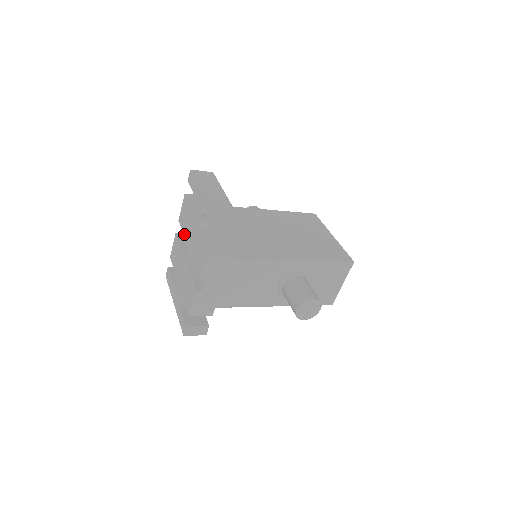
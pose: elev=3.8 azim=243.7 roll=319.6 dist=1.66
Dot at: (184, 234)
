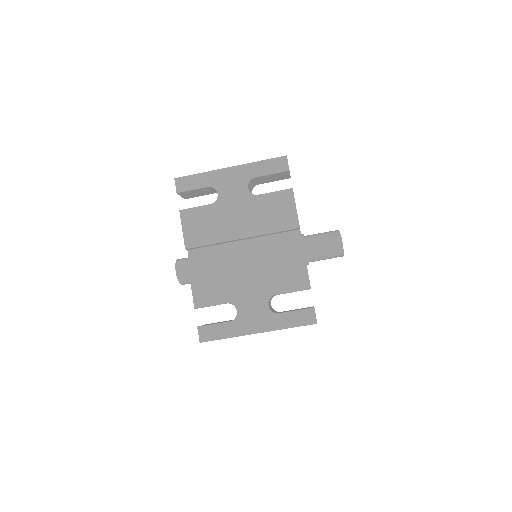
Dot at: (218, 241)
